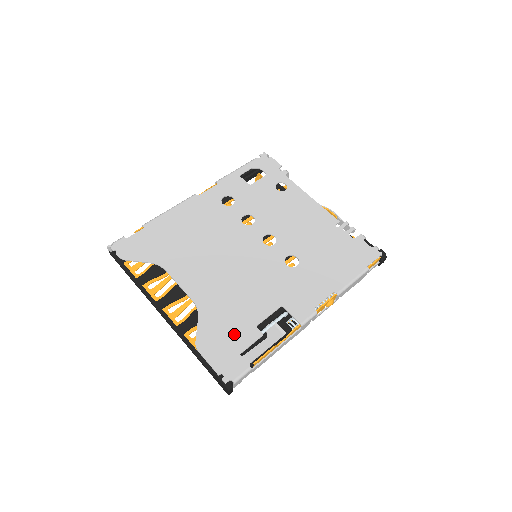
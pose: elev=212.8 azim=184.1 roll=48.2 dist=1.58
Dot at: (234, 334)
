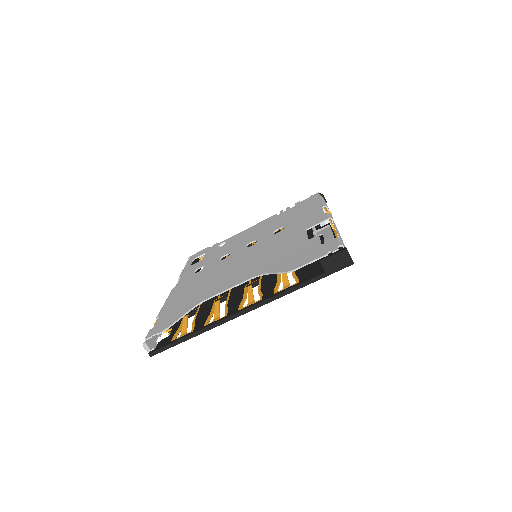
Dot at: (302, 250)
